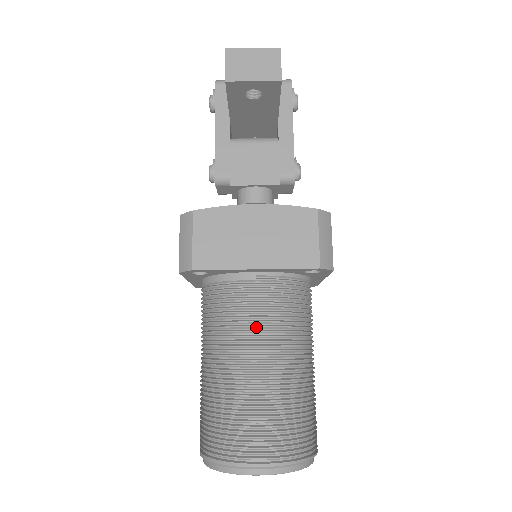
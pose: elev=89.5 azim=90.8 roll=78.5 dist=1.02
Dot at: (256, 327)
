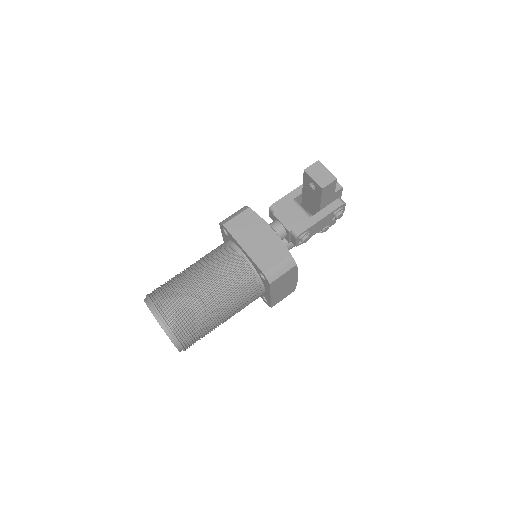
Dot at: (218, 269)
